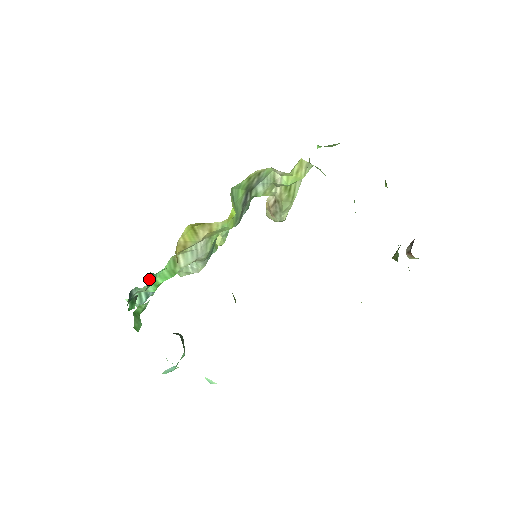
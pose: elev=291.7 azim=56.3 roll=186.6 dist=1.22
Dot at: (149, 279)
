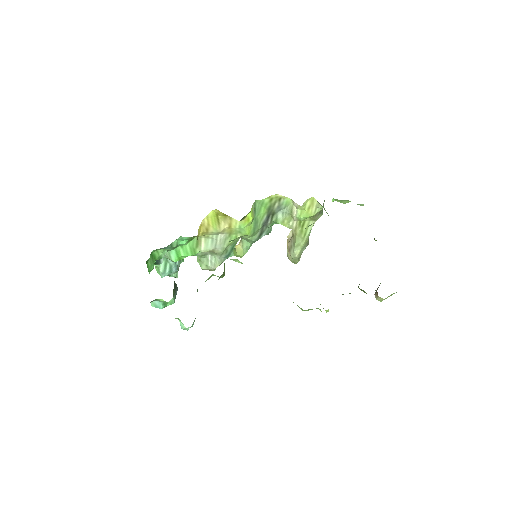
Dot at: occluded
